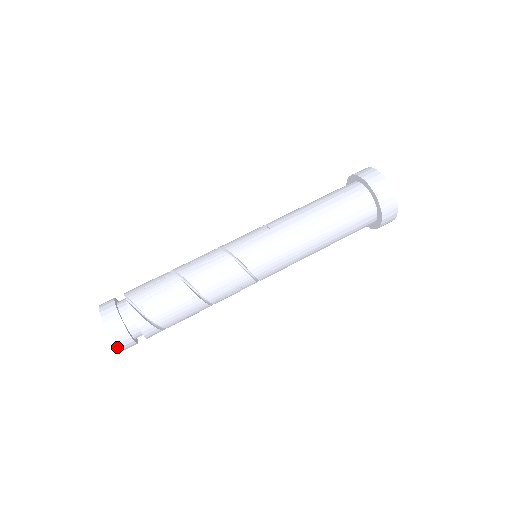
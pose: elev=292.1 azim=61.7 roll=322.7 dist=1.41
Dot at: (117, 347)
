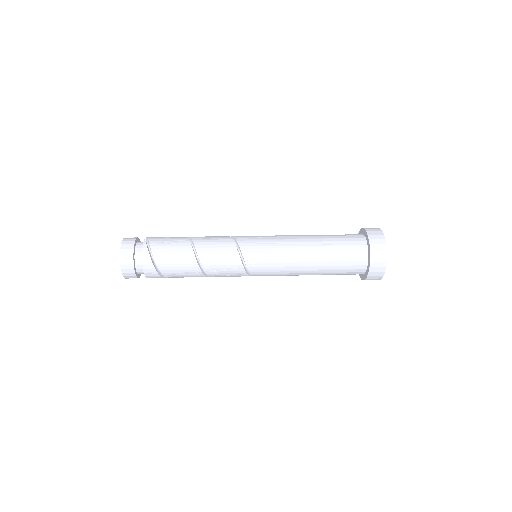
Dot at: (121, 267)
